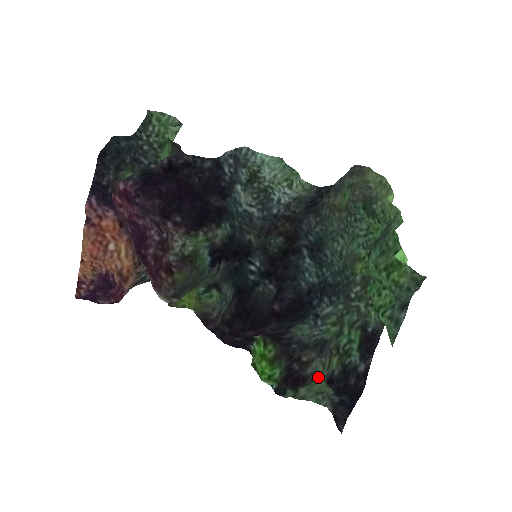
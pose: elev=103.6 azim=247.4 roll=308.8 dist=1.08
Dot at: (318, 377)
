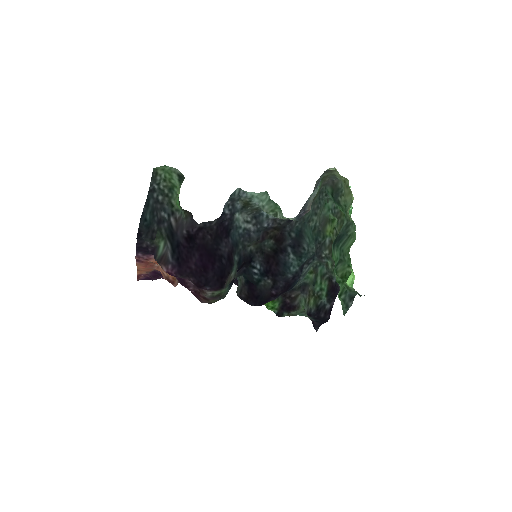
Dot at: (302, 306)
